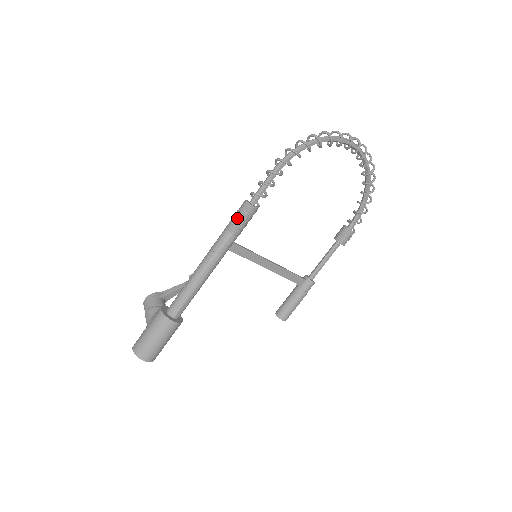
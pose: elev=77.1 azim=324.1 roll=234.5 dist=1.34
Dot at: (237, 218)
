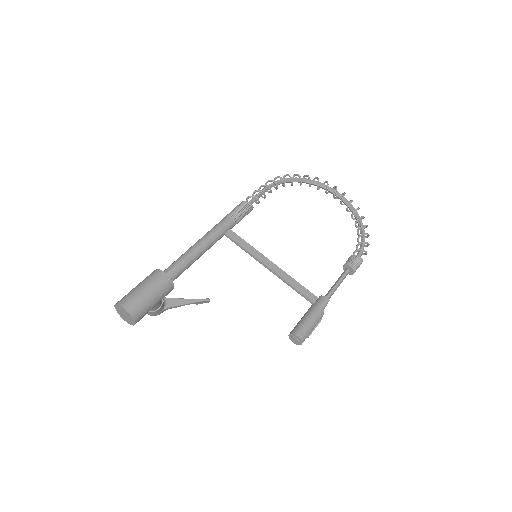
Dot at: (233, 210)
